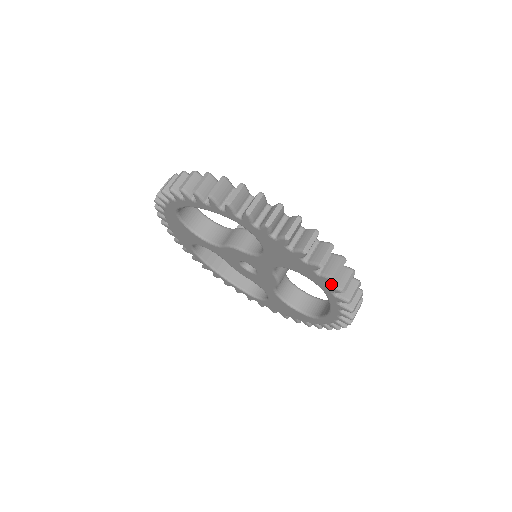
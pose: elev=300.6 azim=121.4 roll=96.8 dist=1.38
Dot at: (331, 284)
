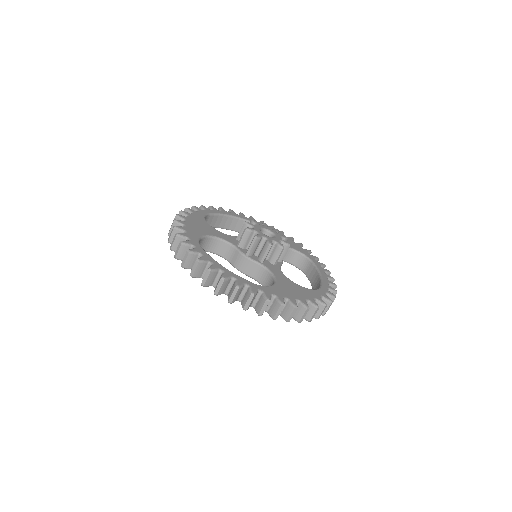
Dot at: occluded
